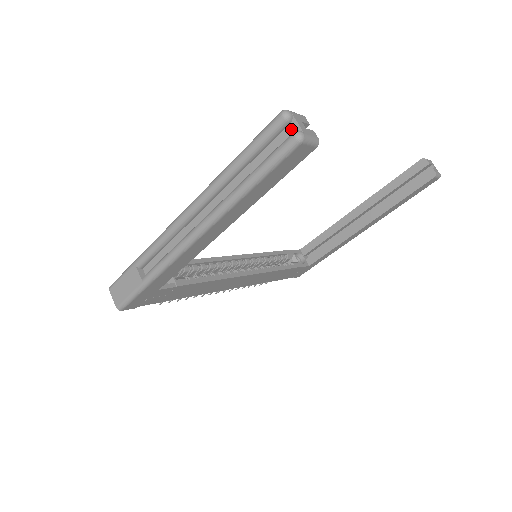
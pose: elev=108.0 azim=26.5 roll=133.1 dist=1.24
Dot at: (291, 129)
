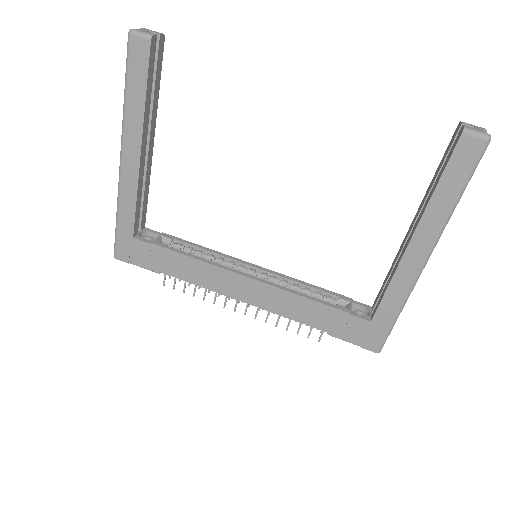
Dot at: occluded
